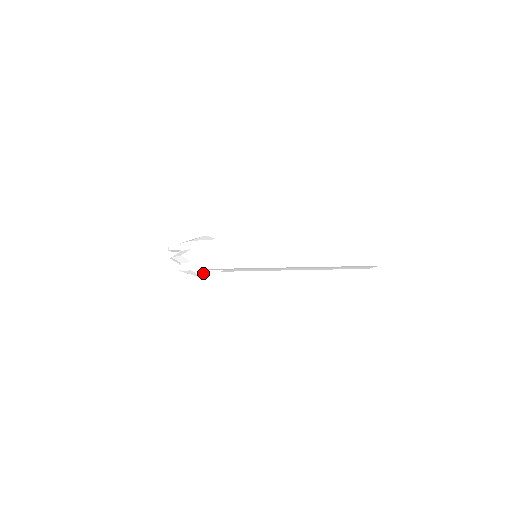
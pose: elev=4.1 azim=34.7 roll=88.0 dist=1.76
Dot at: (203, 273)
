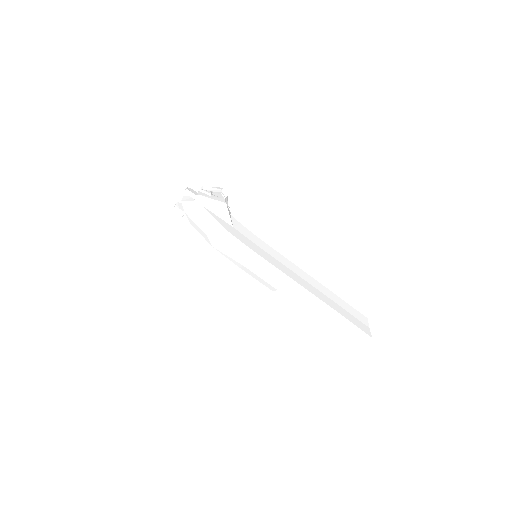
Dot at: occluded
